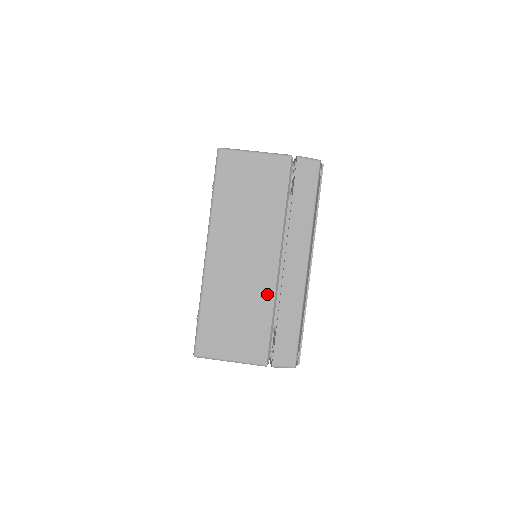
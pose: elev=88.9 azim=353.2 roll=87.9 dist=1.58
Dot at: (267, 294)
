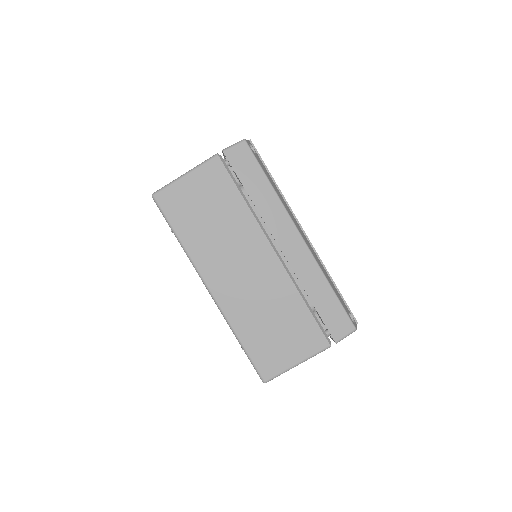
Dot at: (285, 286)
